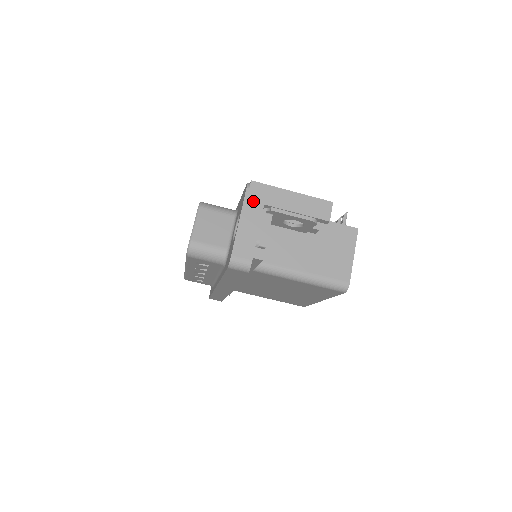
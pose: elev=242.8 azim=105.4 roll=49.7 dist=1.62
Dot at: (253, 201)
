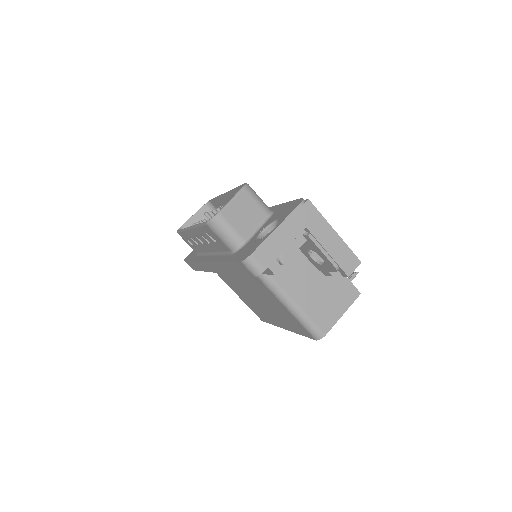
Dot at: (299, 218)
